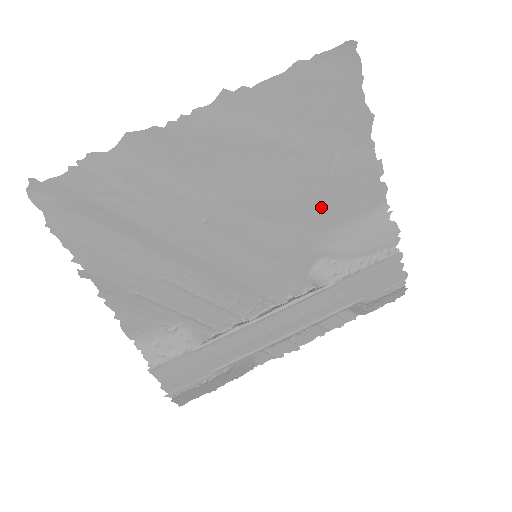
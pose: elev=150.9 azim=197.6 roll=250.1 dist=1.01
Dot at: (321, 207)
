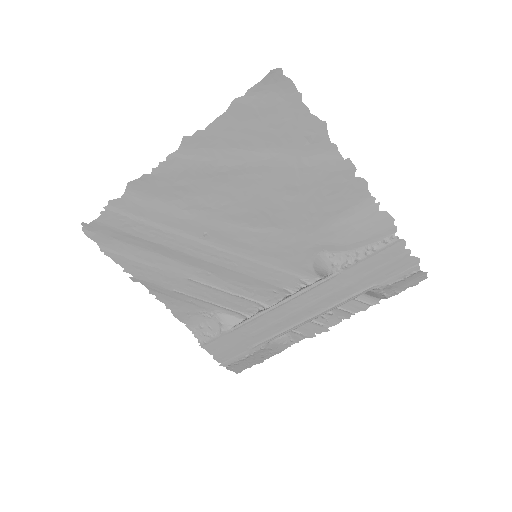
Dot at: (302, 209)
